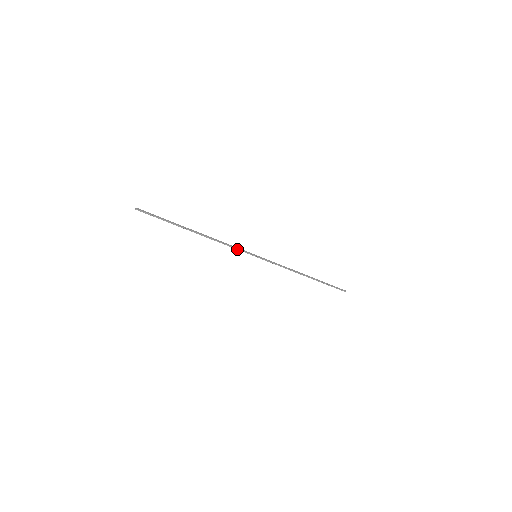
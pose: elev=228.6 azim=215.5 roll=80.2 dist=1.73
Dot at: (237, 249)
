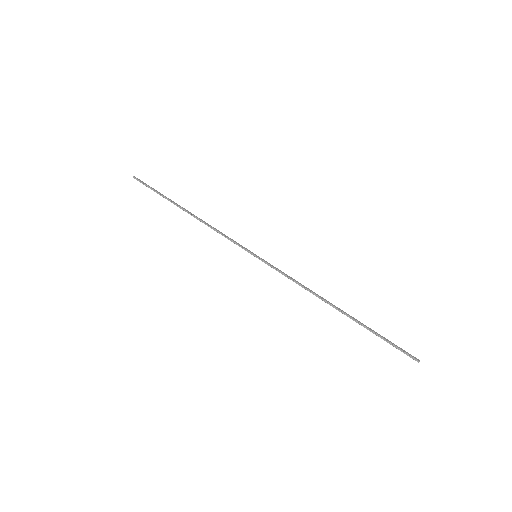
Dot at: (231, 241)
